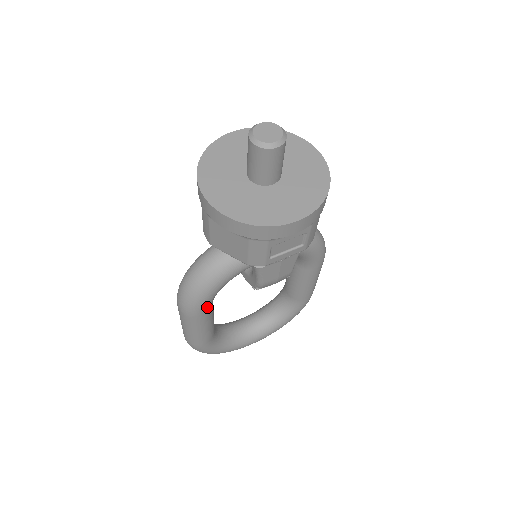
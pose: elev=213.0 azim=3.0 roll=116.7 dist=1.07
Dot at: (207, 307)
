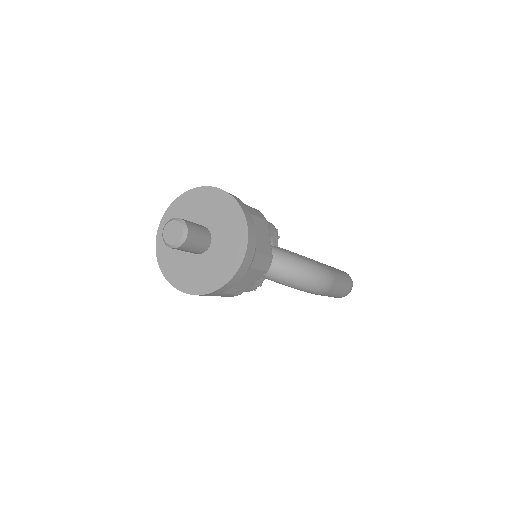
Dot at: occluded
